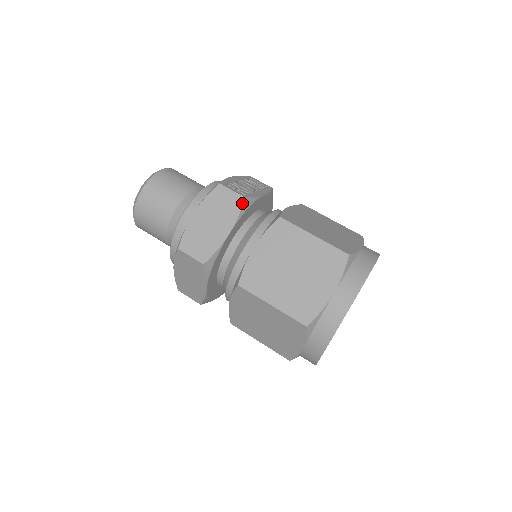
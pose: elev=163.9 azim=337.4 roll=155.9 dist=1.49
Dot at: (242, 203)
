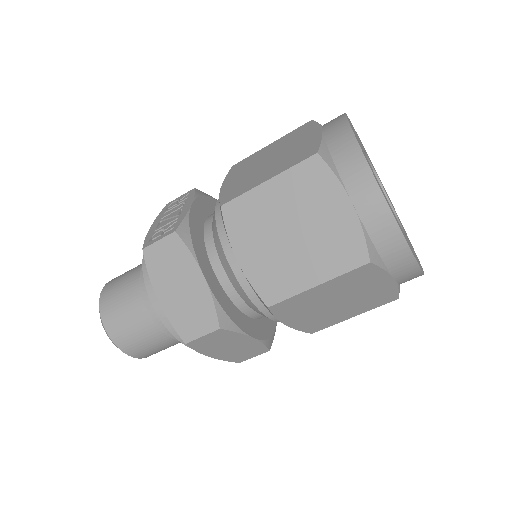
Dot at: (179, 239)
